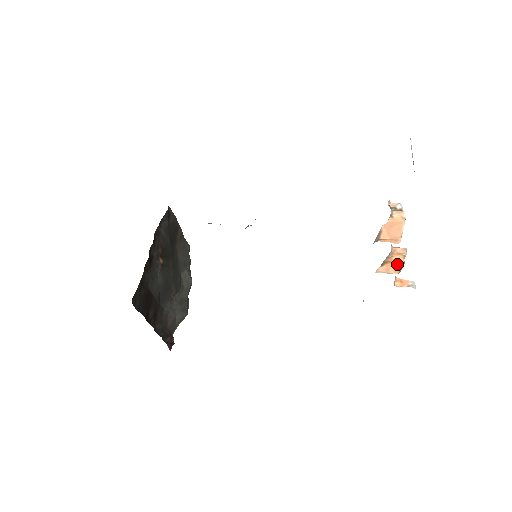
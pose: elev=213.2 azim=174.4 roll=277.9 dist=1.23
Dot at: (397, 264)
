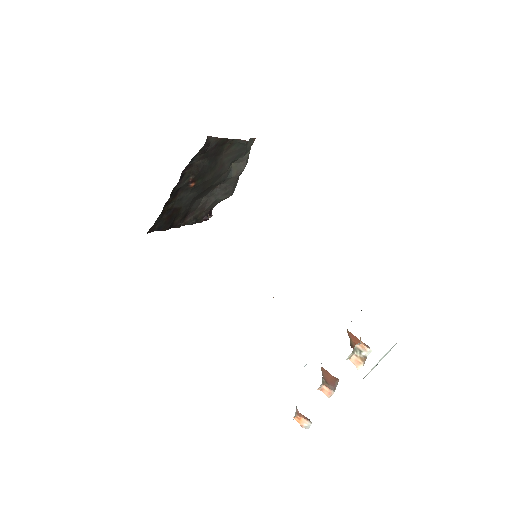
Dot at: occluded
